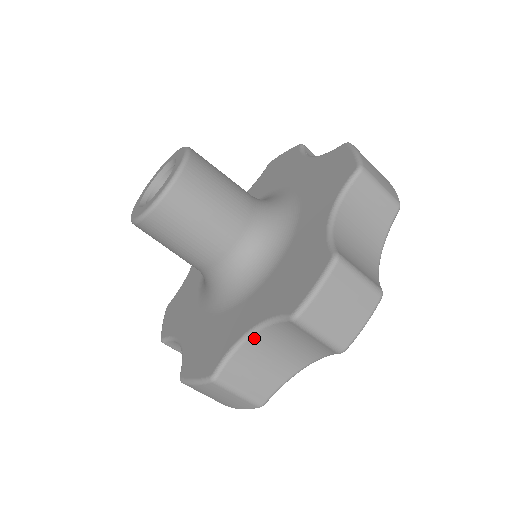
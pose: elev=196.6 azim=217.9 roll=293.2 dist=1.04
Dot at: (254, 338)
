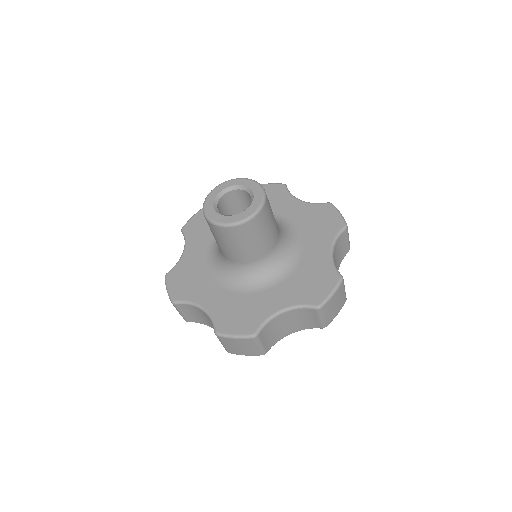
Dot at: (283, 314)
